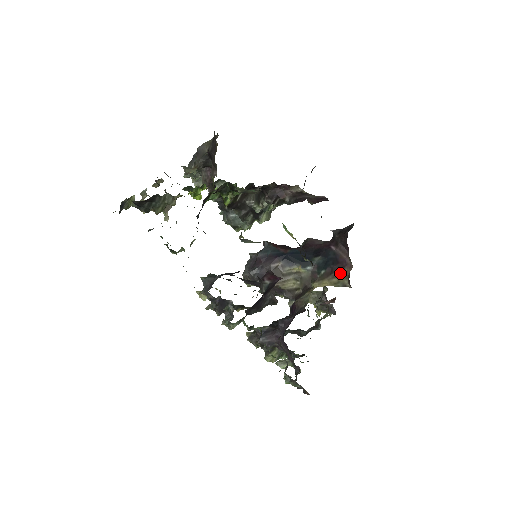
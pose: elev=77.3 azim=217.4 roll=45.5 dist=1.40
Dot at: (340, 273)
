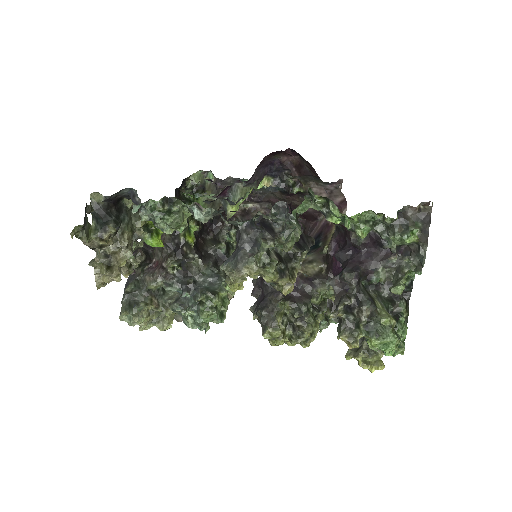
Dot at: (330, 226)
